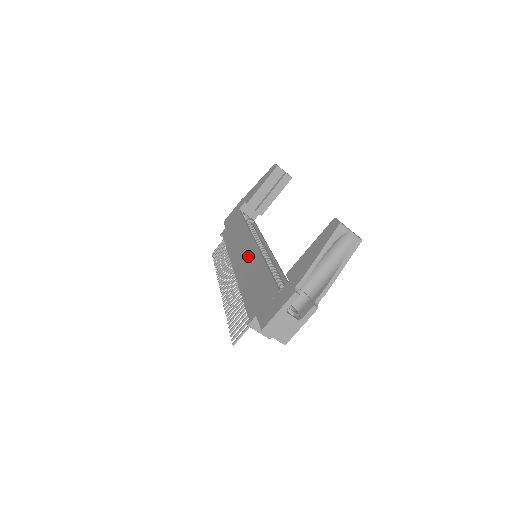
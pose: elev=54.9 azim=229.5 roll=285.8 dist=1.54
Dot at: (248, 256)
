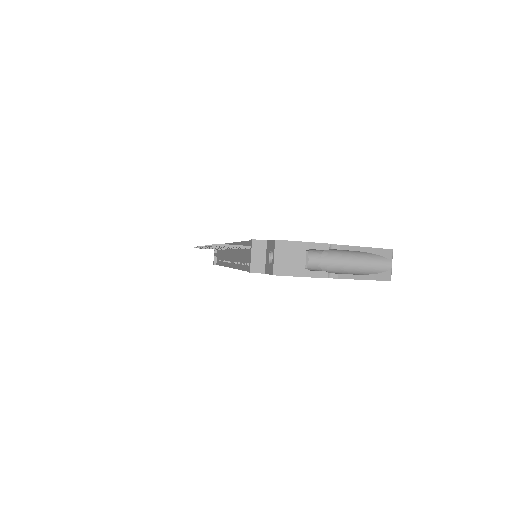
Dot at: occluded
